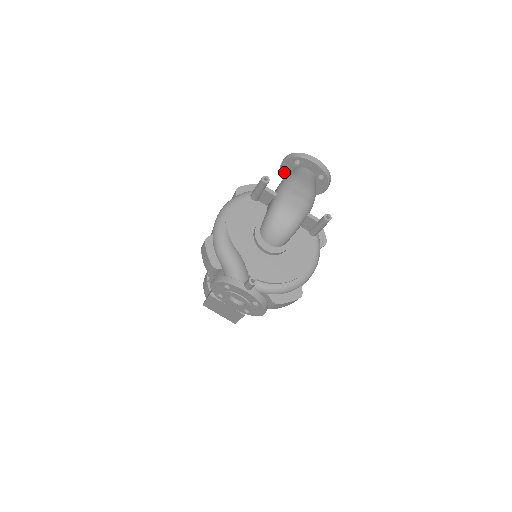
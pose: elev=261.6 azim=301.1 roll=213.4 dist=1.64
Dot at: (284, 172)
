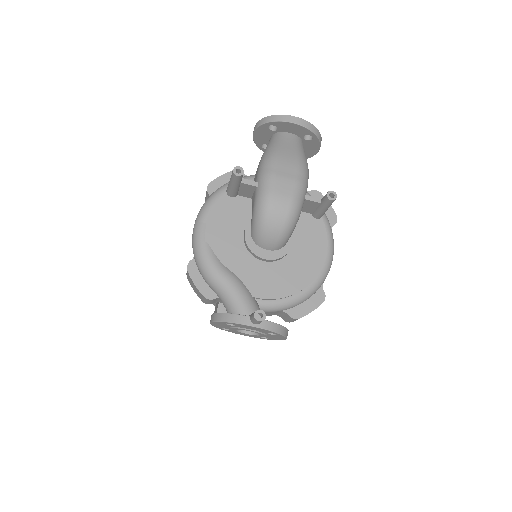
Dot at: (260, 143)
